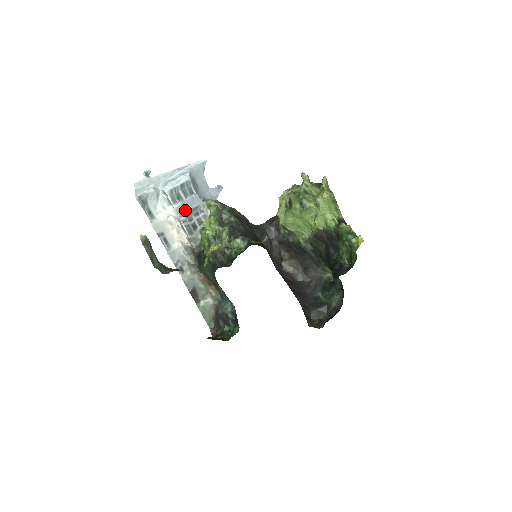
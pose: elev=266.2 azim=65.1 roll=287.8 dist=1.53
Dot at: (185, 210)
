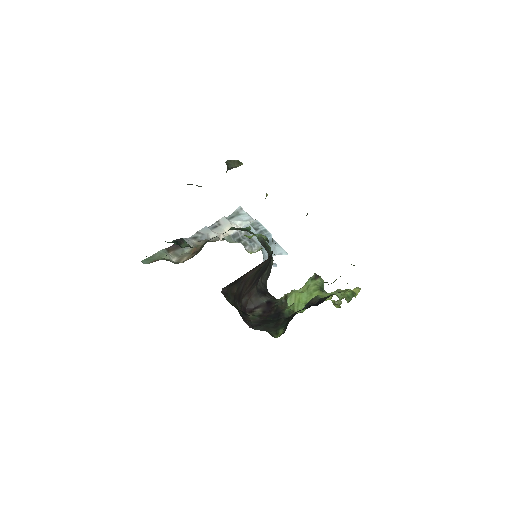
Dot at: (249, 233)
